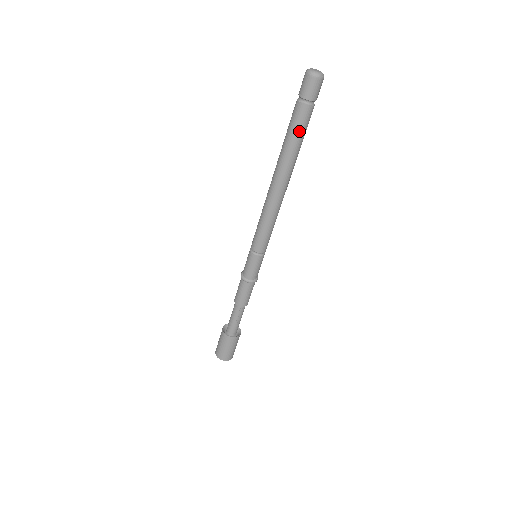
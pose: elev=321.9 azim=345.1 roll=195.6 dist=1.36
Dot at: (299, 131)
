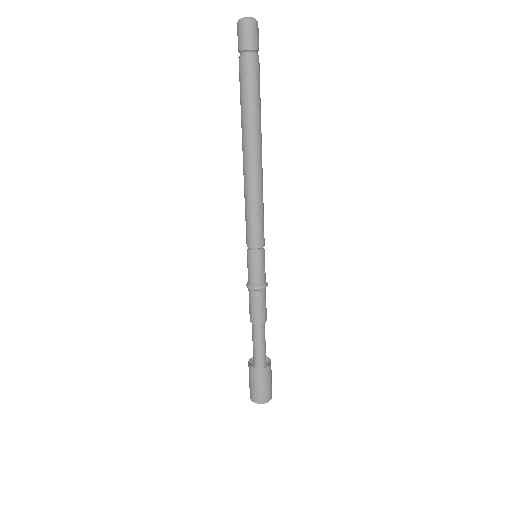
Dot at: (258, 88)
